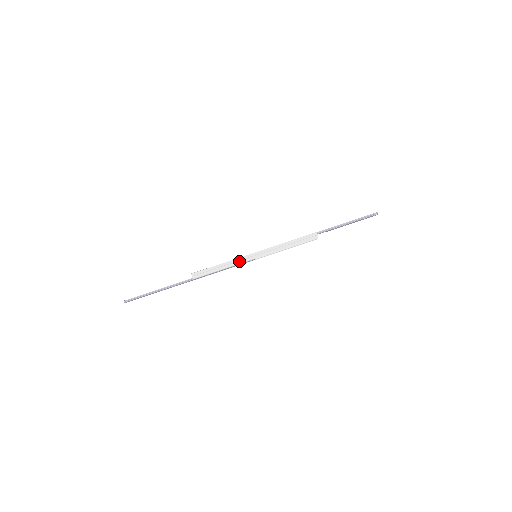
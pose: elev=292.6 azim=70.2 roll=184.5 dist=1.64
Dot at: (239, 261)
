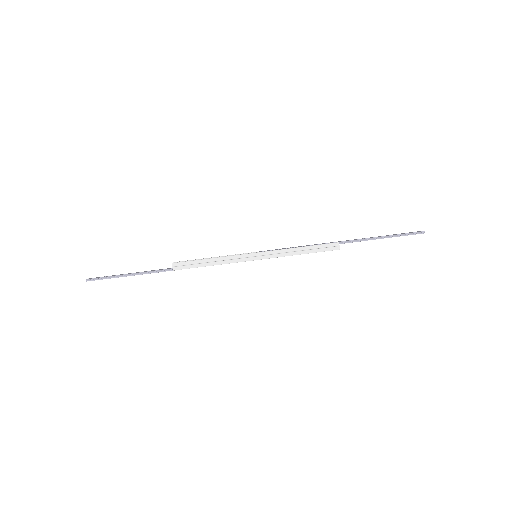
Dot at: (233, 260)
